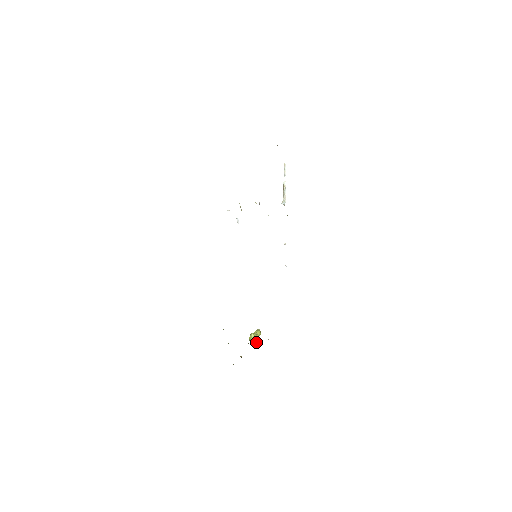
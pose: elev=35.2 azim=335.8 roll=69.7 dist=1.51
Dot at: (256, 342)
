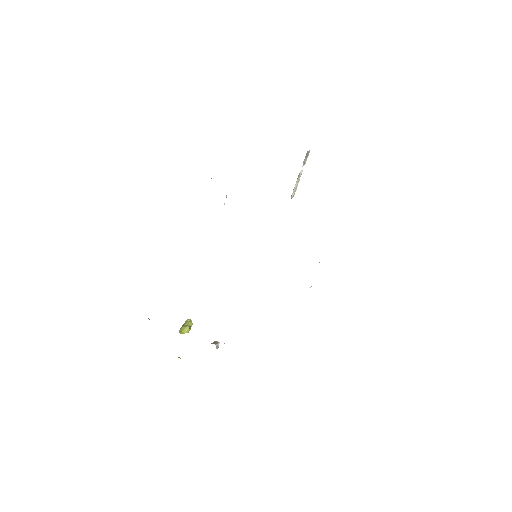
Dot at: occluded
